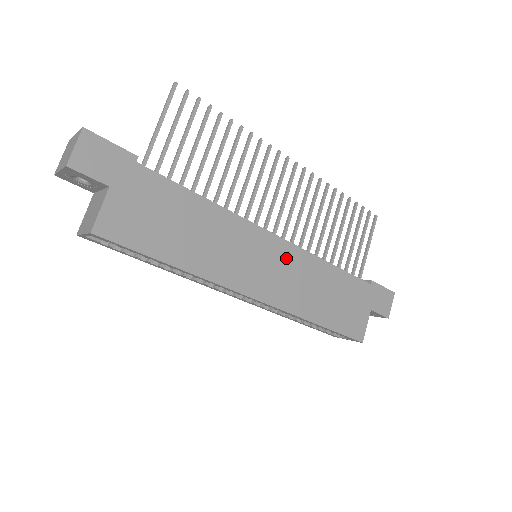
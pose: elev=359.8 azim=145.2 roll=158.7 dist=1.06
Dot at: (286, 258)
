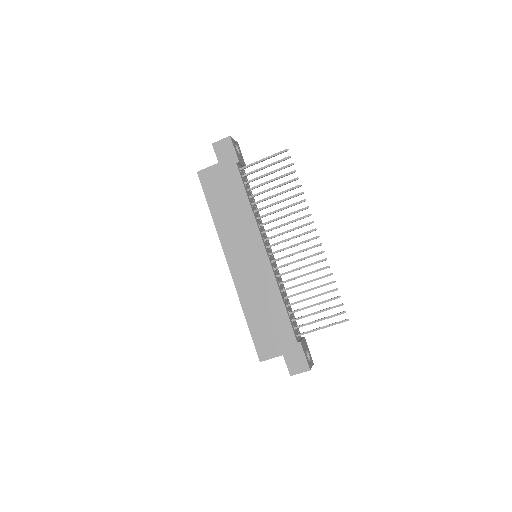
Dot at: (261, 268)
